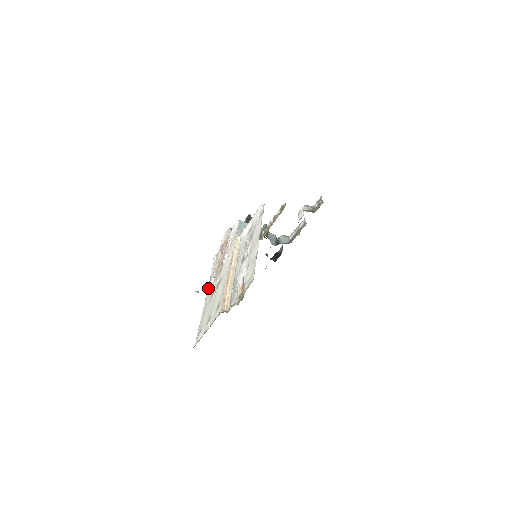
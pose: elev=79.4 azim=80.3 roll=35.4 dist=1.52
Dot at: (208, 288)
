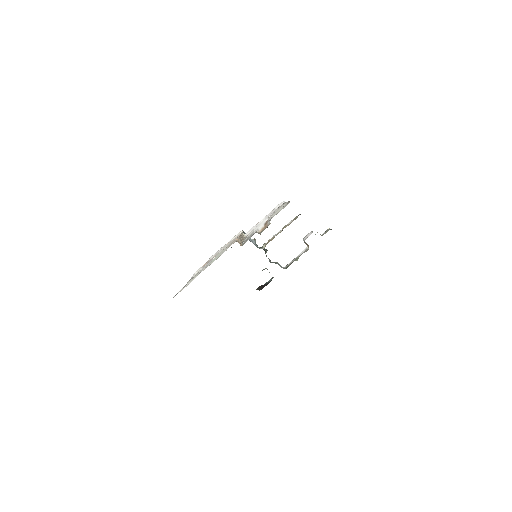
Dot at: (189, 280)
